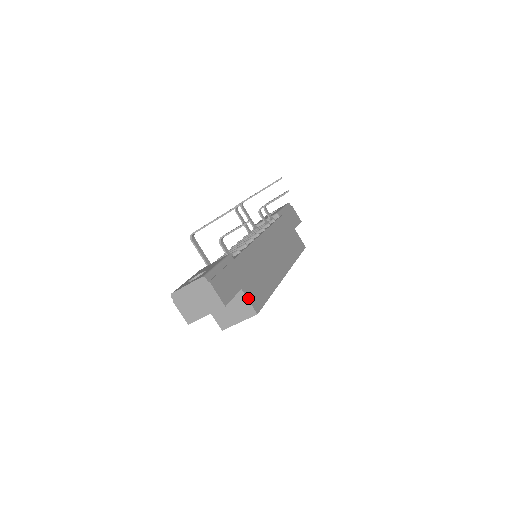
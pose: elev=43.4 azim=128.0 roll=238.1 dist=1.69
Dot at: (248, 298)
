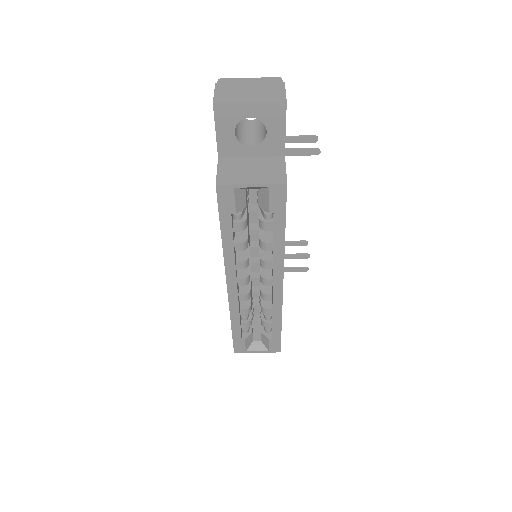
Dot at: (285, 168)
